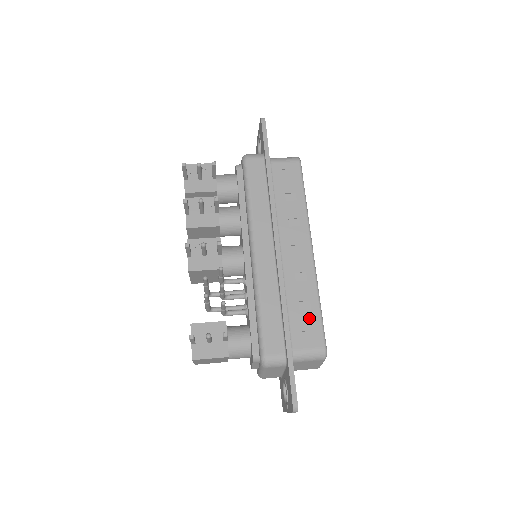
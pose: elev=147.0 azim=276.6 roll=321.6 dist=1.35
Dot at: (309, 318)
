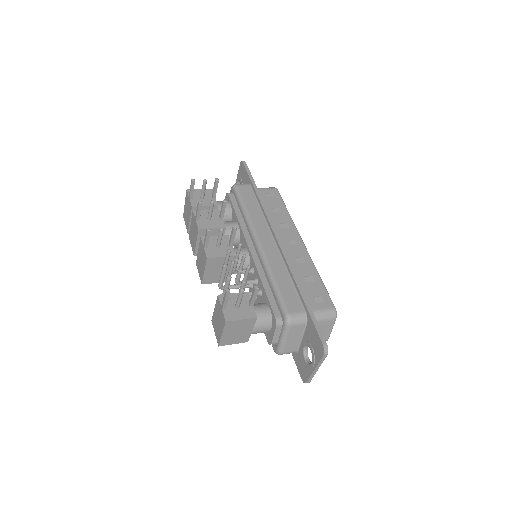
Dot at: (315, 287)
